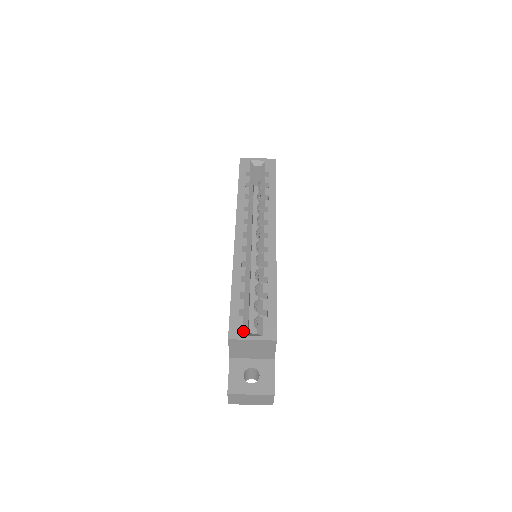
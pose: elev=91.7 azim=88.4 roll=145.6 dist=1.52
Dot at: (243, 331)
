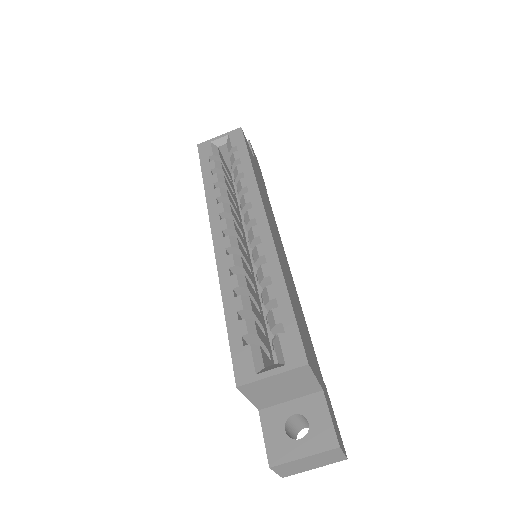
Dot at: (255, 367)
